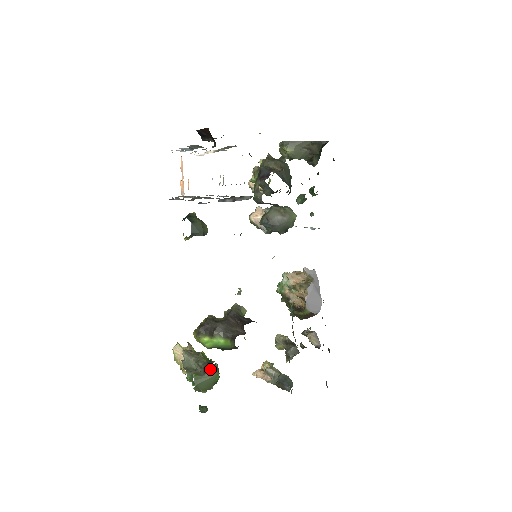
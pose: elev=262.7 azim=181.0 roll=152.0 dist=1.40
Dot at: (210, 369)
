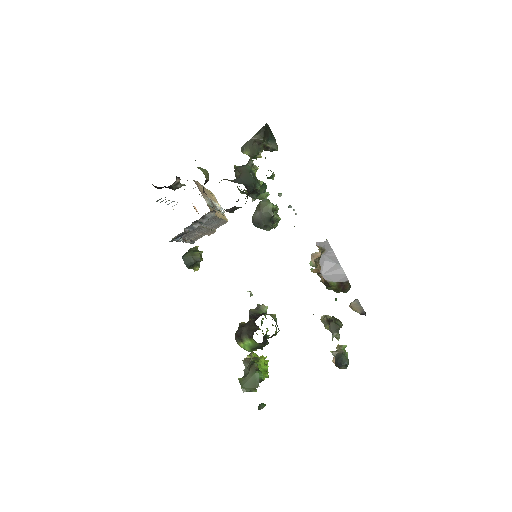
Dot at: (250, 370)
